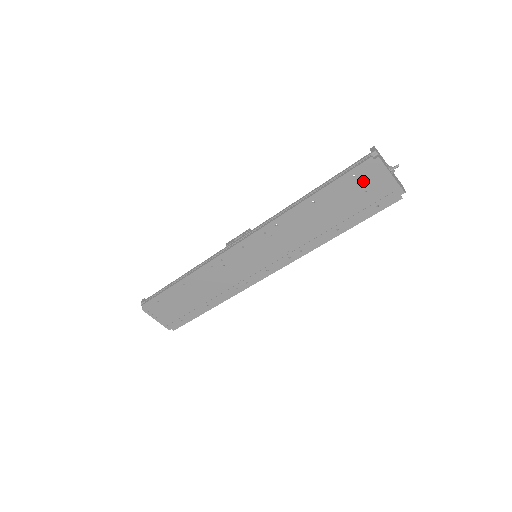
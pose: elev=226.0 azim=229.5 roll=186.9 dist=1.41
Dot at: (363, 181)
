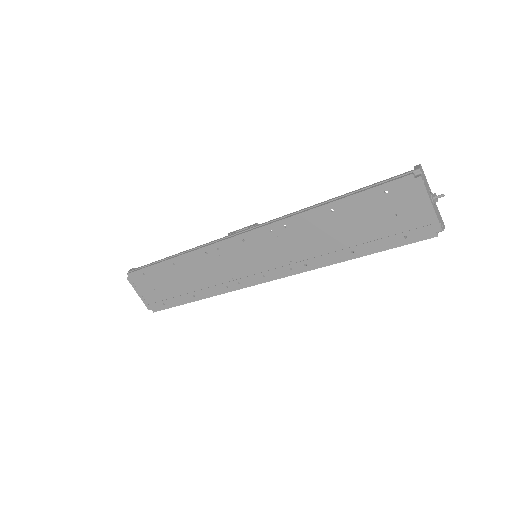
Dot at: (395, 201)
